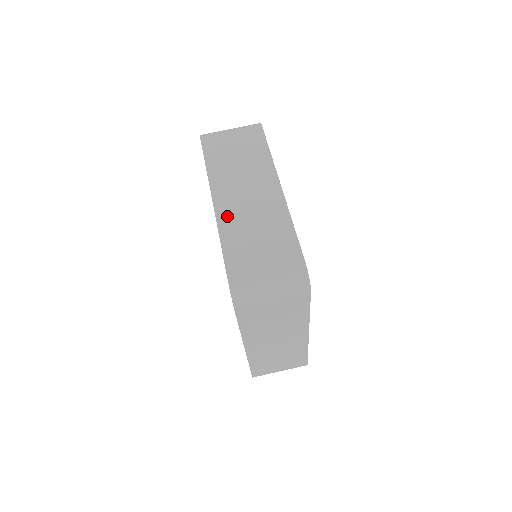
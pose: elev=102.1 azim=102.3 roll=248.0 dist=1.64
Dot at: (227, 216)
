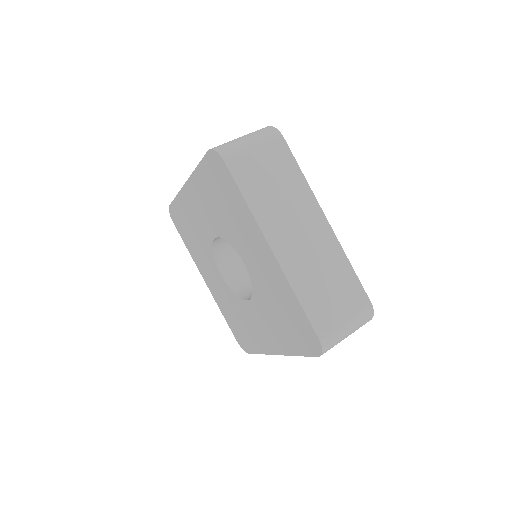
Dot at: occluded
